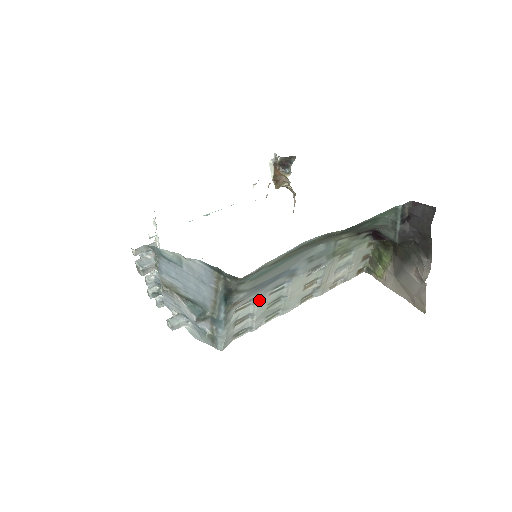
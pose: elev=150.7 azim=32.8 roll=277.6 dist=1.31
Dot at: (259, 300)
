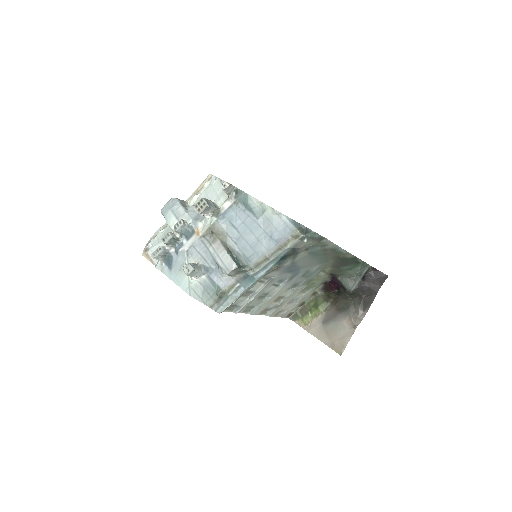
Dot at: (269, 283)
